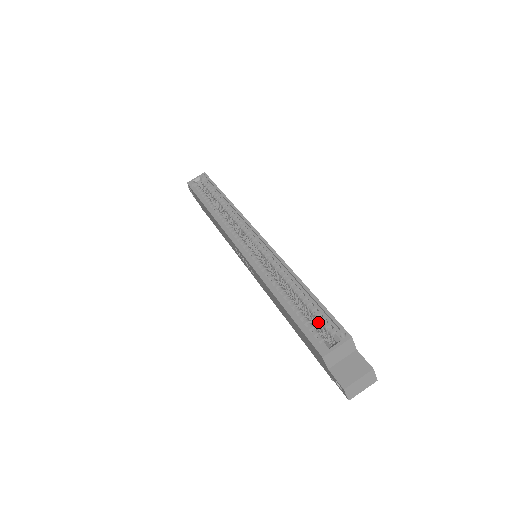
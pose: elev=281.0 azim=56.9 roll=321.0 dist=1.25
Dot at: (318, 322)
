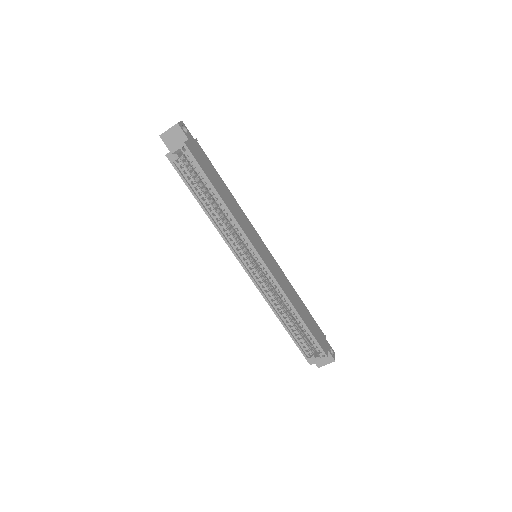
Dot at: occluded
